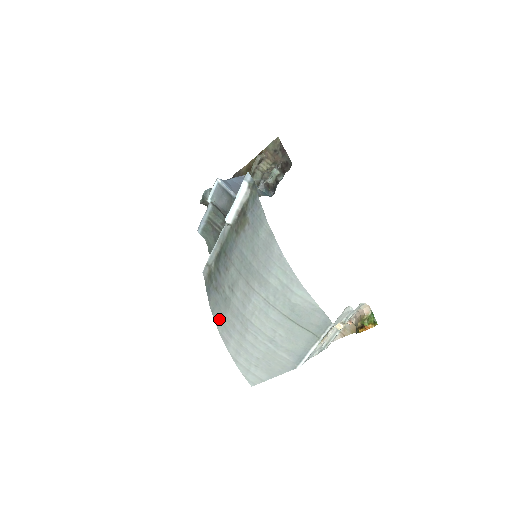
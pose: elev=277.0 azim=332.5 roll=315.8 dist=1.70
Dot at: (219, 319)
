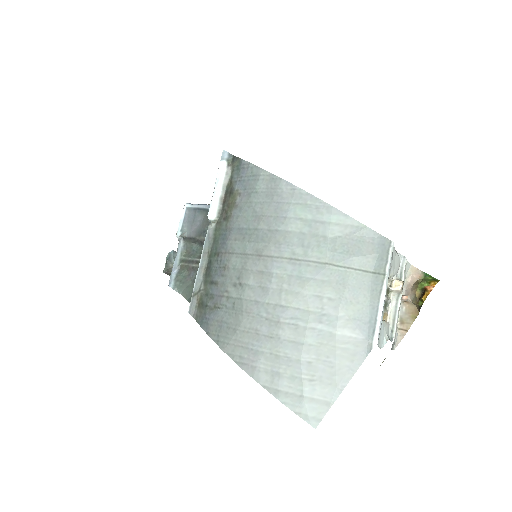
Dot at: (231, 342)
